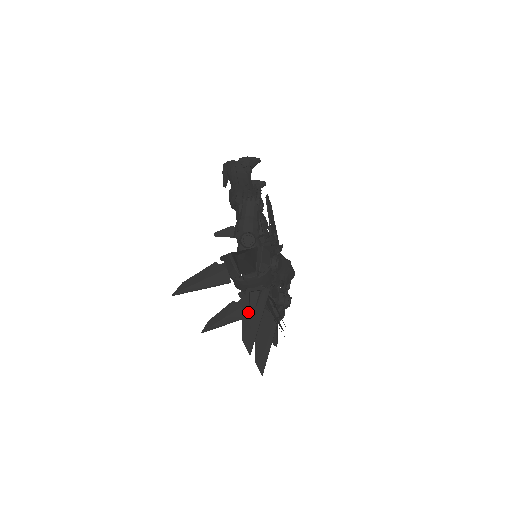
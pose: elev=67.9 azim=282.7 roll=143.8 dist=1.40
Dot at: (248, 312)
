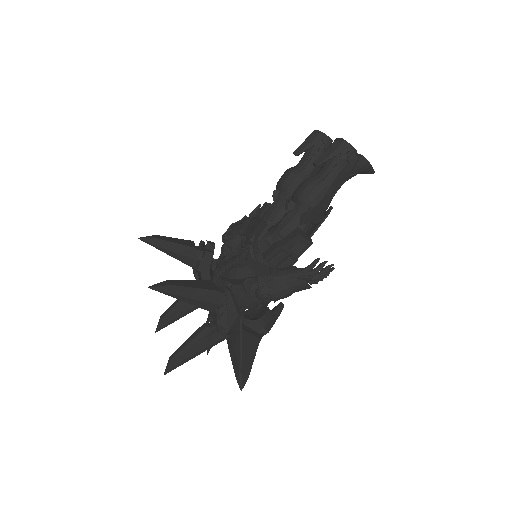
Dot at: (198, 343)
